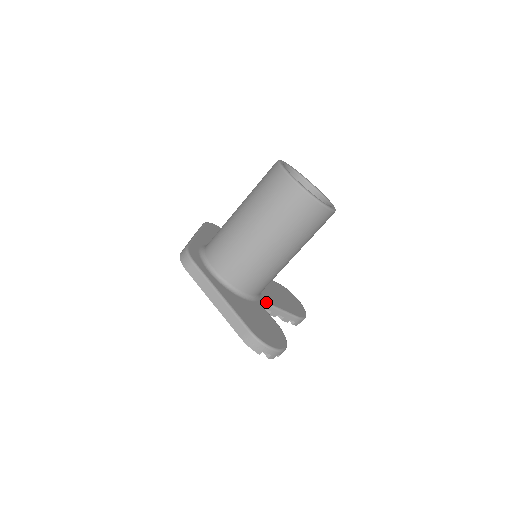
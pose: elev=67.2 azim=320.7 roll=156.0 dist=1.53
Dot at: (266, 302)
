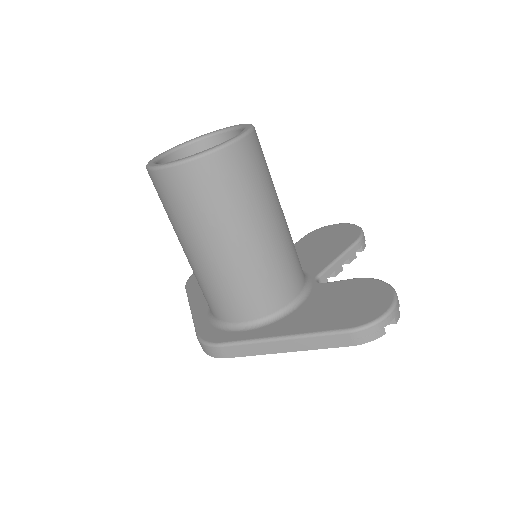
Dot at: (319, 274)
